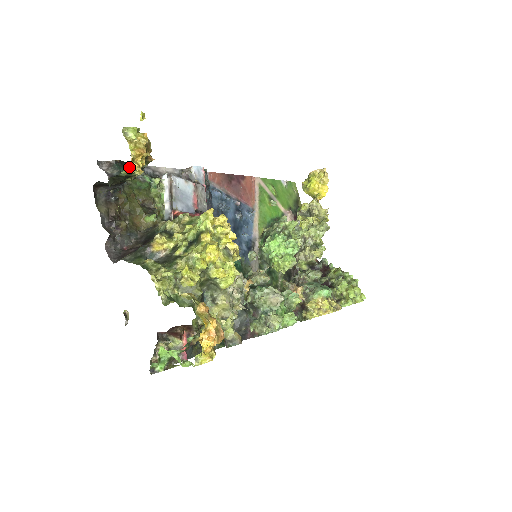
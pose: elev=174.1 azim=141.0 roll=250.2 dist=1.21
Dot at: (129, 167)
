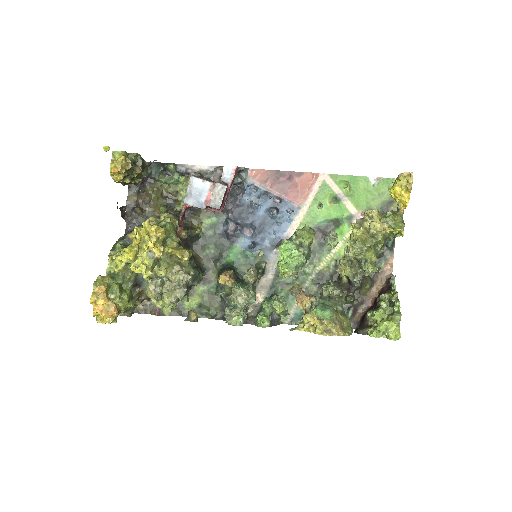
Dot at: (113, 179)
